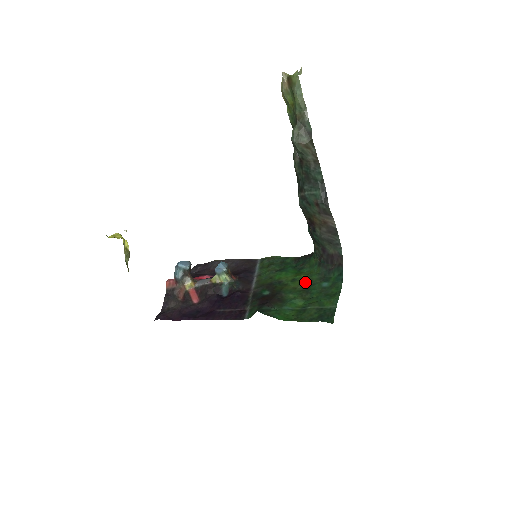
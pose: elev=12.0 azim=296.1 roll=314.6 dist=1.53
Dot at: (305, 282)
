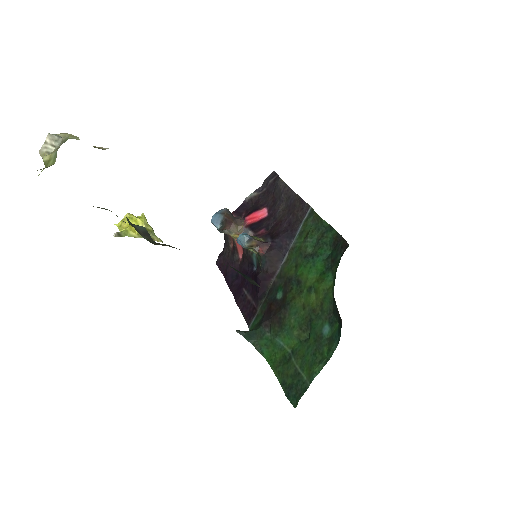
Dot at: (316, 304)
